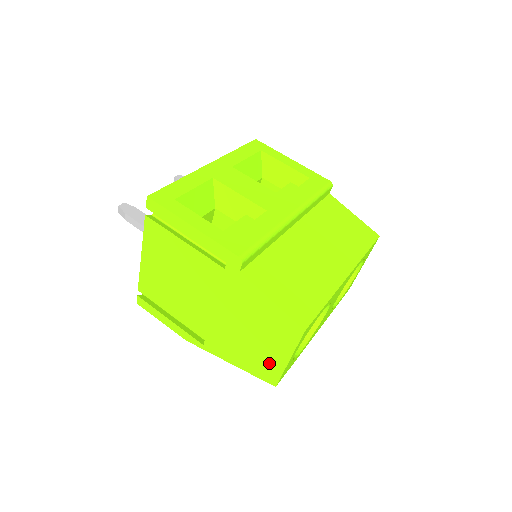
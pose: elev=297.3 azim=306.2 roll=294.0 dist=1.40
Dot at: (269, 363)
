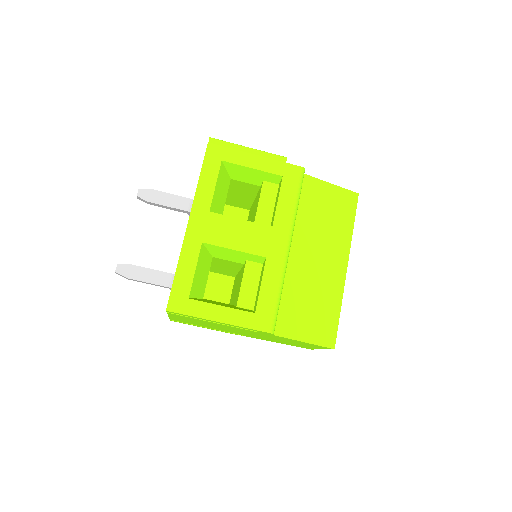
Dot at: occluded
